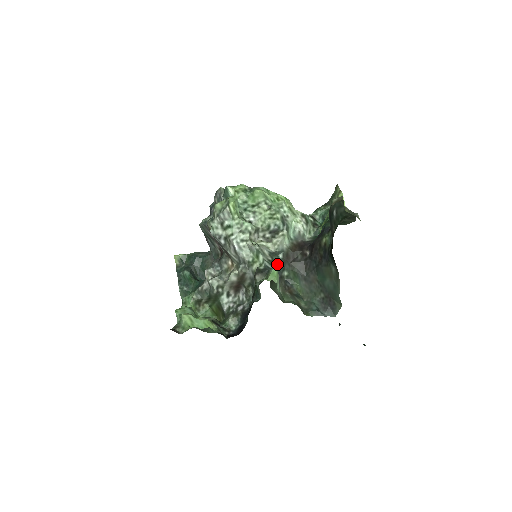
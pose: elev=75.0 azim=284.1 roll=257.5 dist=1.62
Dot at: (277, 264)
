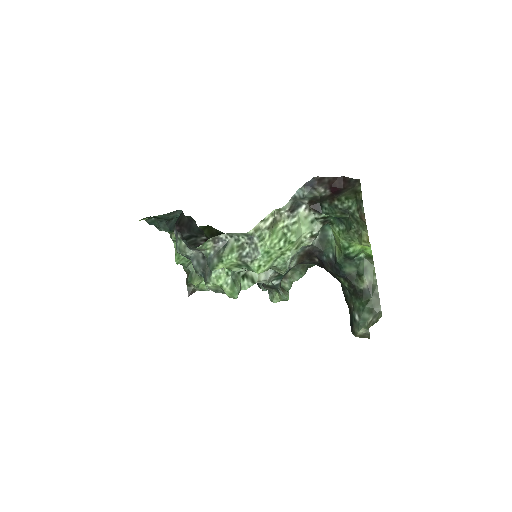
Dot at: (284, 275)
